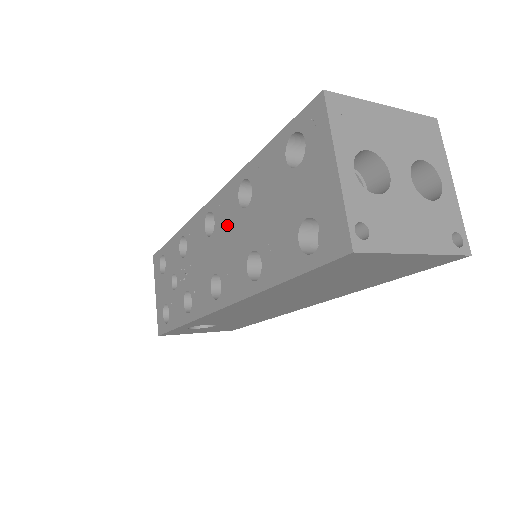
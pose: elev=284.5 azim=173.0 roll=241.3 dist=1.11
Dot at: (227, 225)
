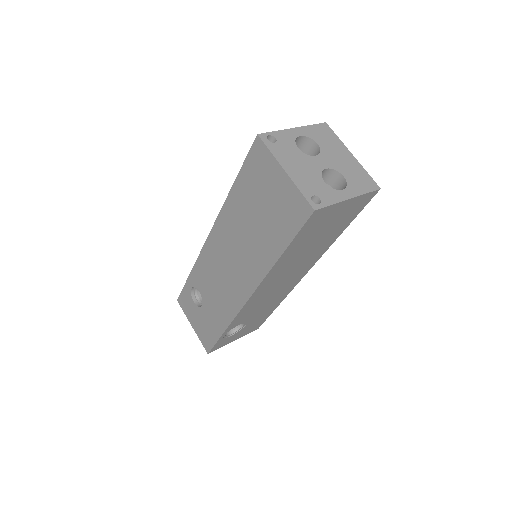
Dot at: occluded
